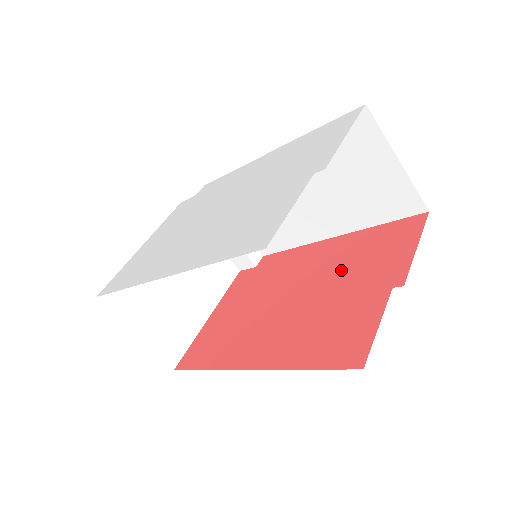
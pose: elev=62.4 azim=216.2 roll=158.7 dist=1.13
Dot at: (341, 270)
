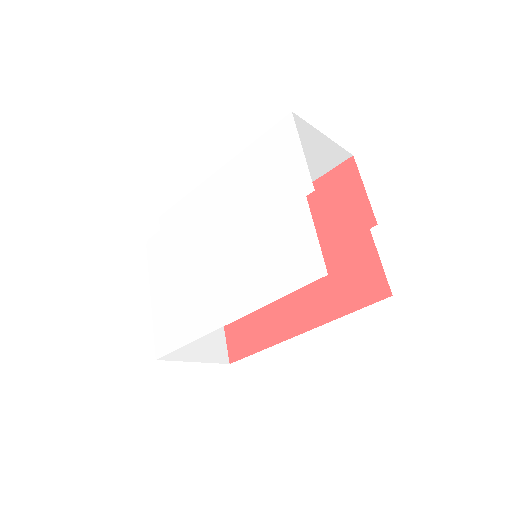
Dot at: (315, 228)
